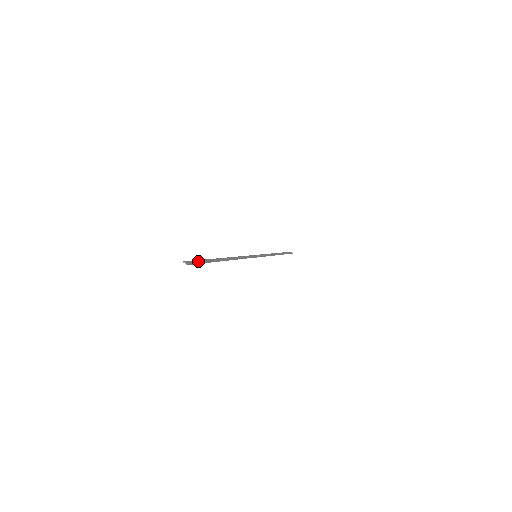
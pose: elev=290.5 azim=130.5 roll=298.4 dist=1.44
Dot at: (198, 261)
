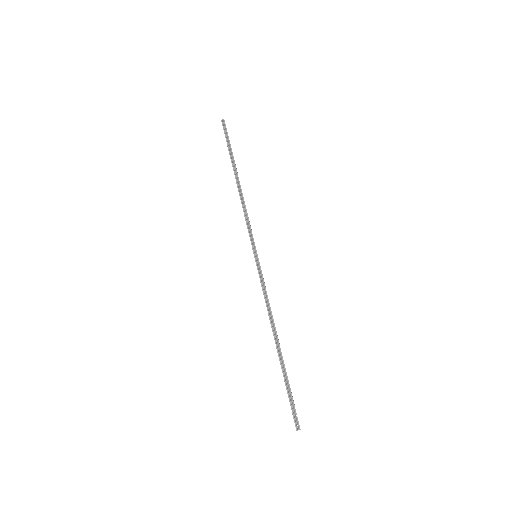
Dot at: (292, 406)
